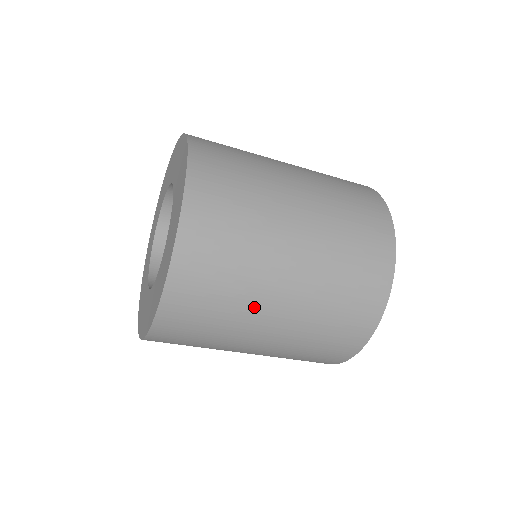
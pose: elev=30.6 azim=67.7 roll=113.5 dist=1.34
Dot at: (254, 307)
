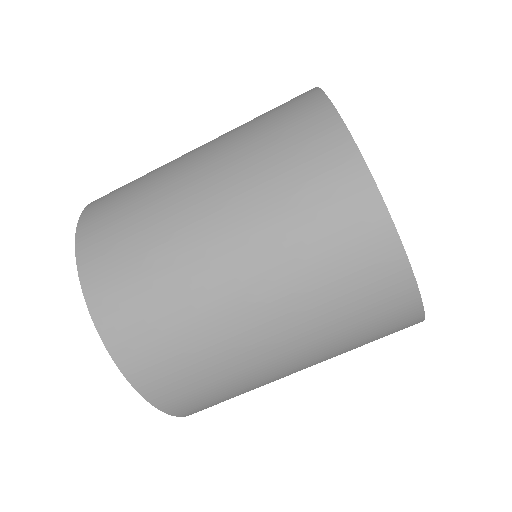
Dot at: (176, 222)
